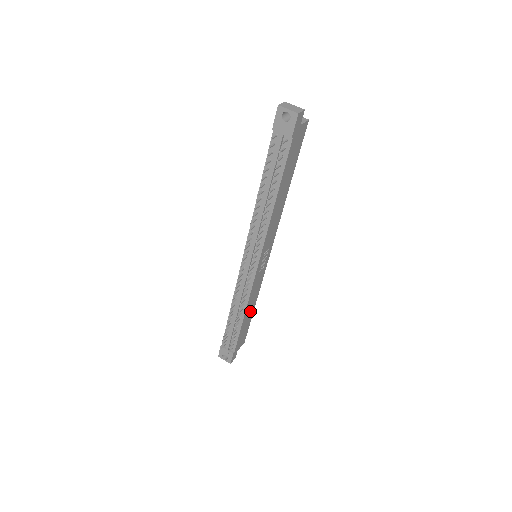
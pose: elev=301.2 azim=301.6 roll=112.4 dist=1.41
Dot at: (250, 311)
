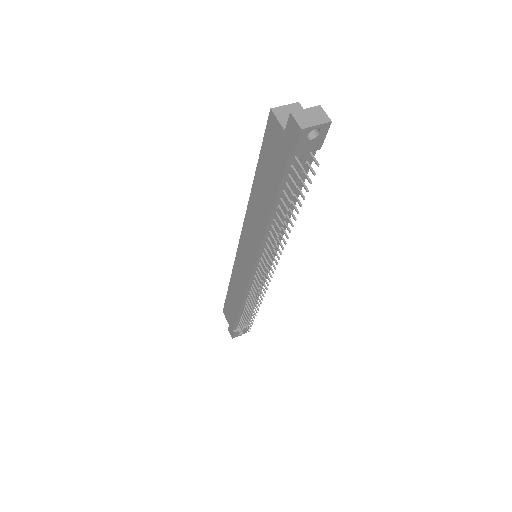
Dot at: occluded
